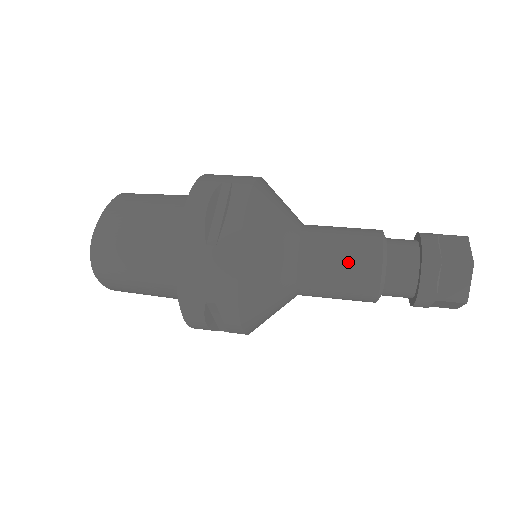
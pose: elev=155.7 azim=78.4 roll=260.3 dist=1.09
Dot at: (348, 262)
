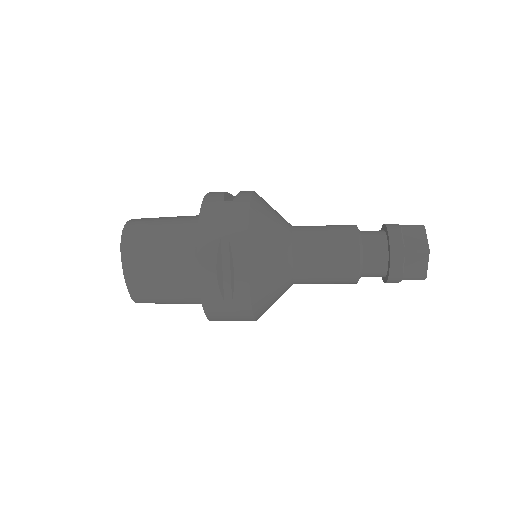
Dot at: (332, 231)
